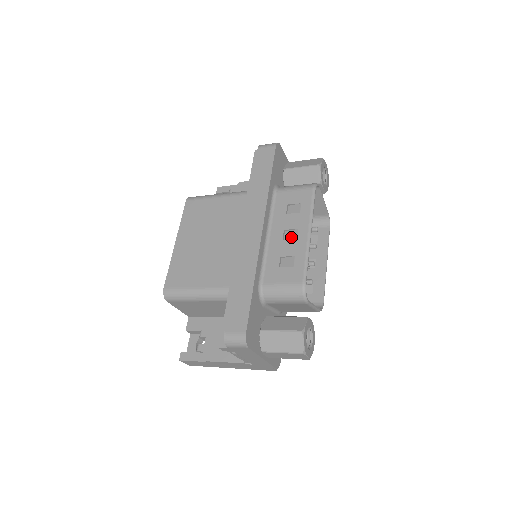
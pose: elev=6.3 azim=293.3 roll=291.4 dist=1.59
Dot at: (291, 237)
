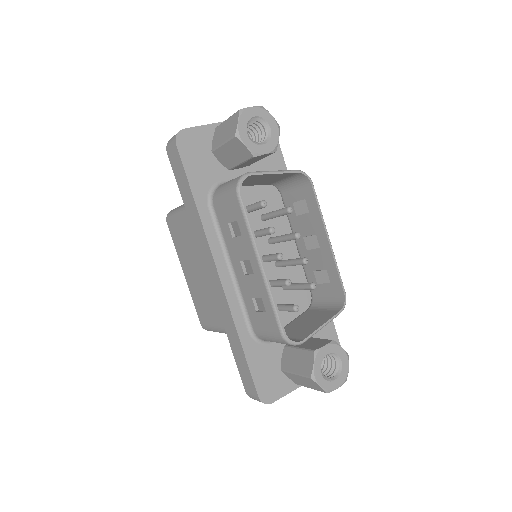
Dot at: (249, 270)
